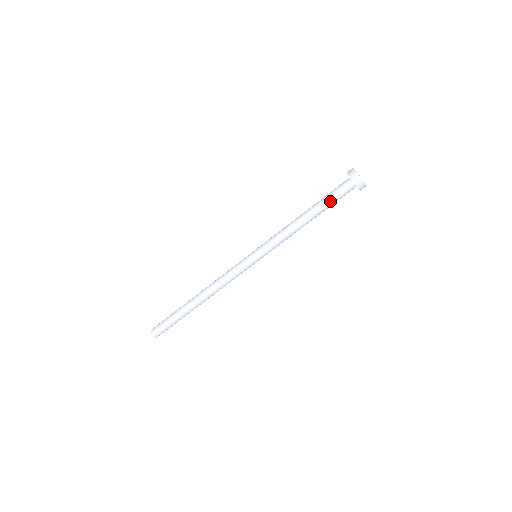
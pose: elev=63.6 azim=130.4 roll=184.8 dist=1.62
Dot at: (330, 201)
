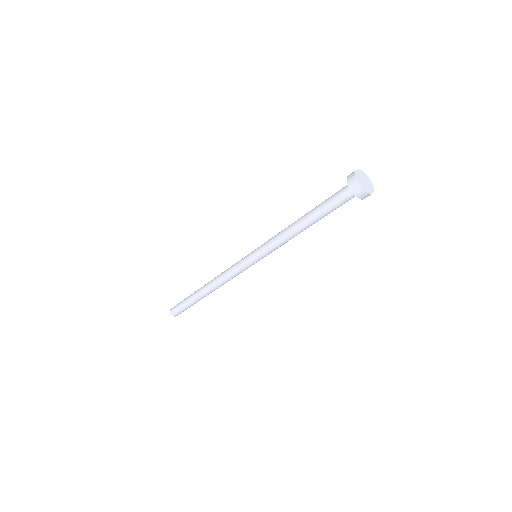
Dot at: (332, 211)
